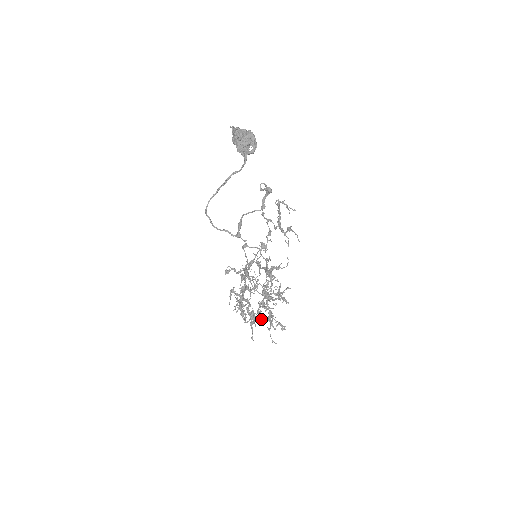
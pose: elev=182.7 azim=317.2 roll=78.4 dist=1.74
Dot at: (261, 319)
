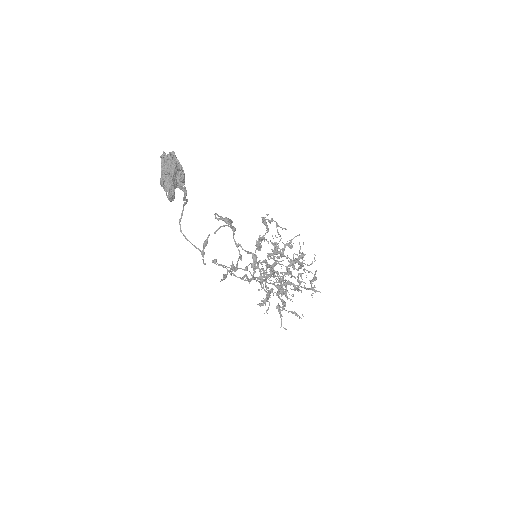
Dot at: (286, 296)
